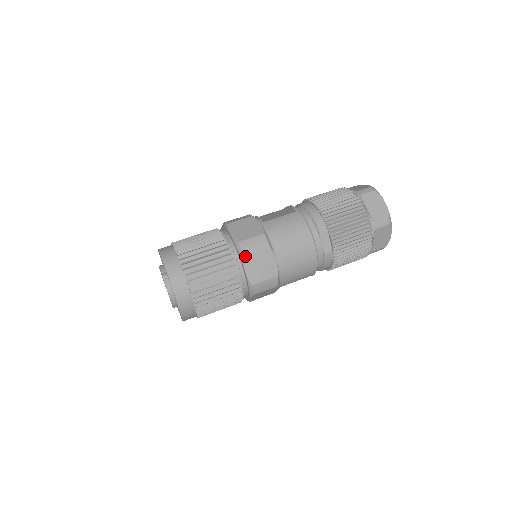
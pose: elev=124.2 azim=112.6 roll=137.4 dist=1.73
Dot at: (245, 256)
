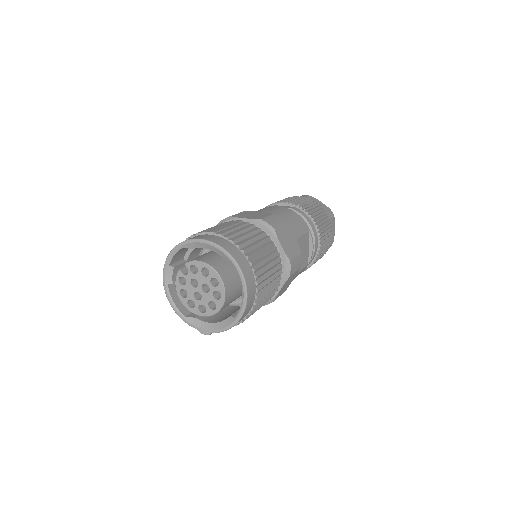
Dot at: (232, 216)
